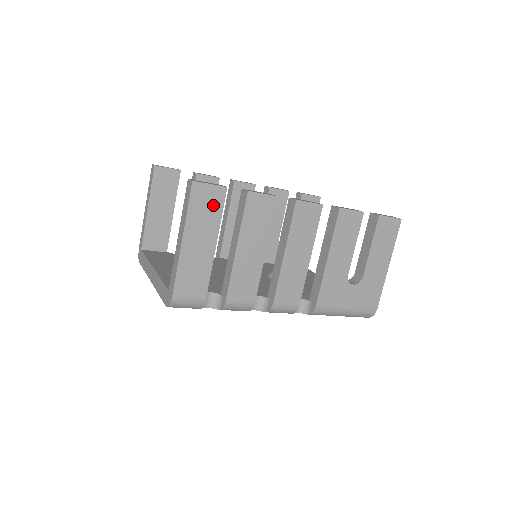
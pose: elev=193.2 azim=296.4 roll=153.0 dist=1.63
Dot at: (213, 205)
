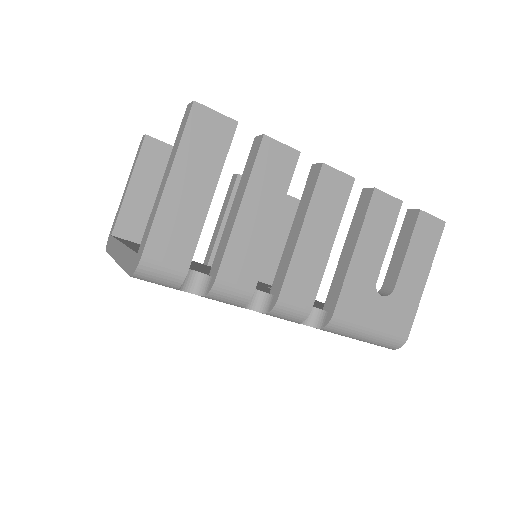
Dot at: (216, 141)
